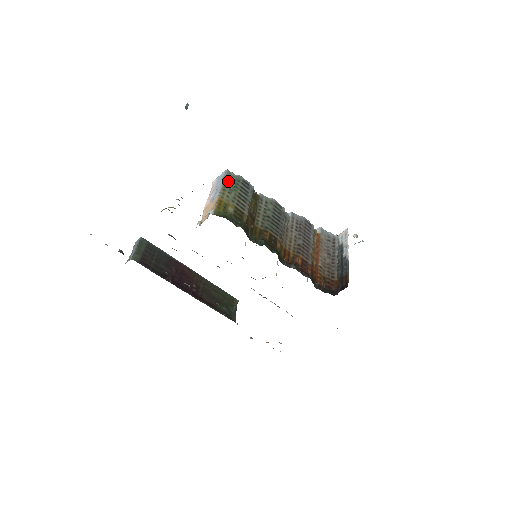
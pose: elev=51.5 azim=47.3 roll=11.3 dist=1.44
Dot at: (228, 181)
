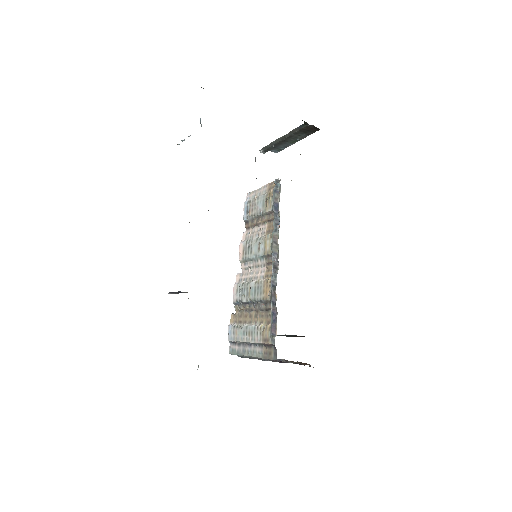
Dot at: occluded
